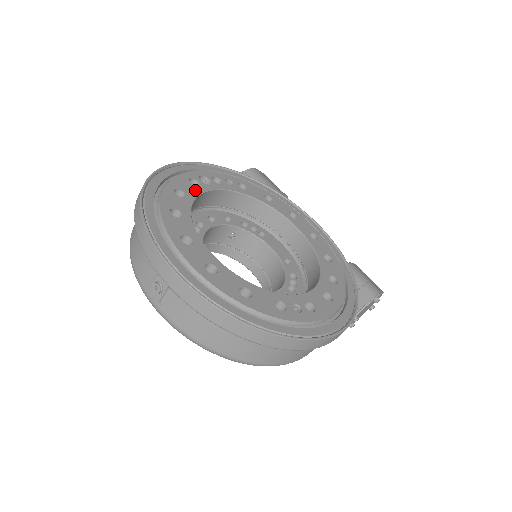
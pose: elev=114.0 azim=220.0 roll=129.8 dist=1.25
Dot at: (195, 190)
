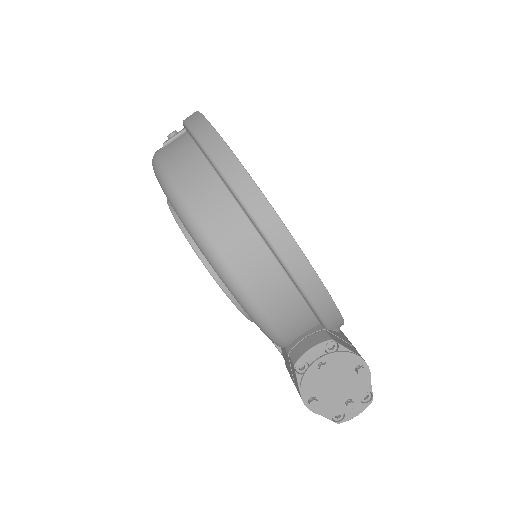
Dot at: occluded
